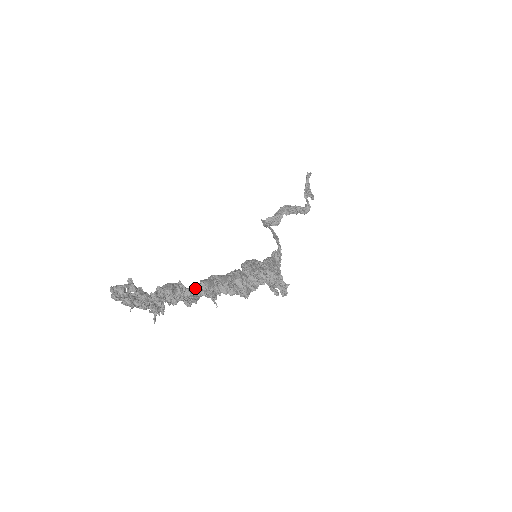
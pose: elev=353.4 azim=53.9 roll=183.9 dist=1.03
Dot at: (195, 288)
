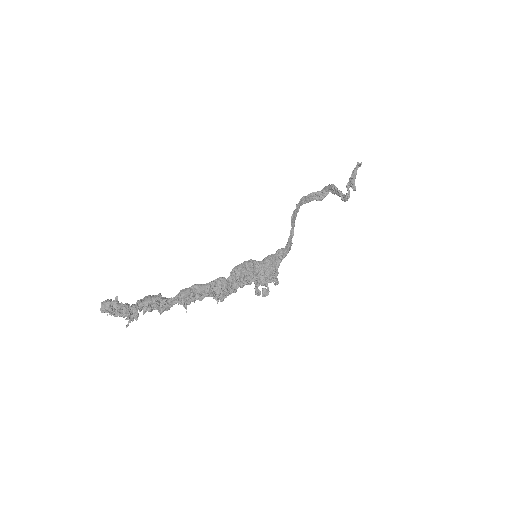
Dot at: (172, 298)
